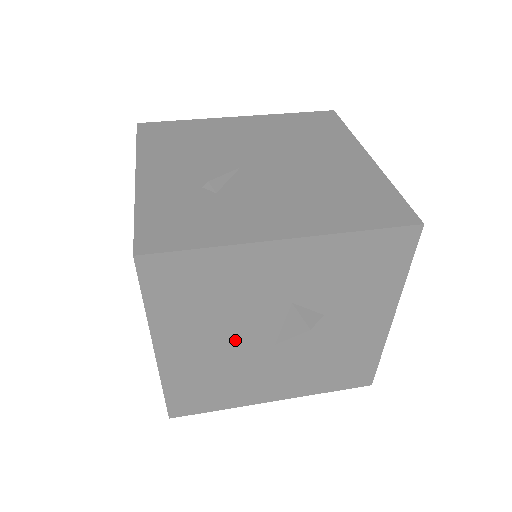
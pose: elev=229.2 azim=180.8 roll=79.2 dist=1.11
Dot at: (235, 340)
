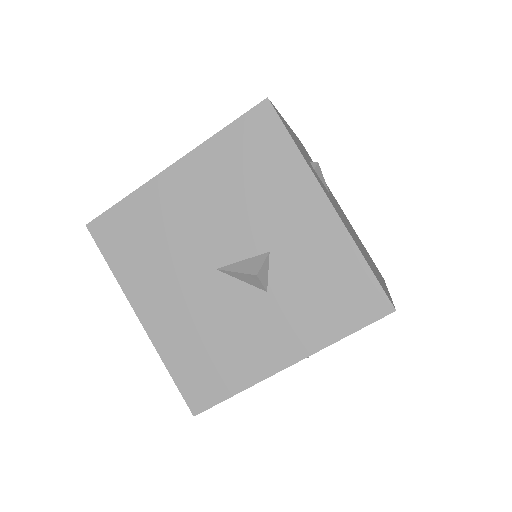
Dot at: (209, 228)
